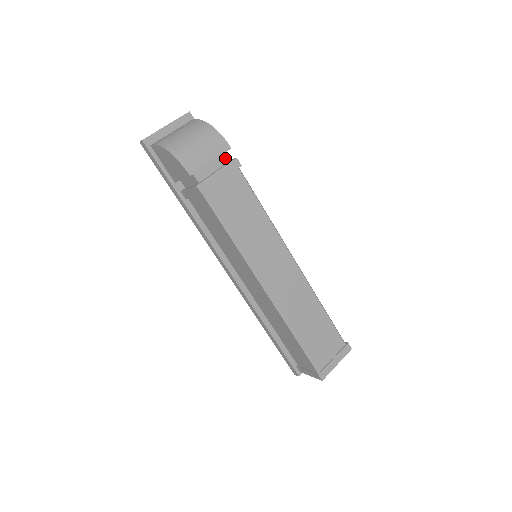
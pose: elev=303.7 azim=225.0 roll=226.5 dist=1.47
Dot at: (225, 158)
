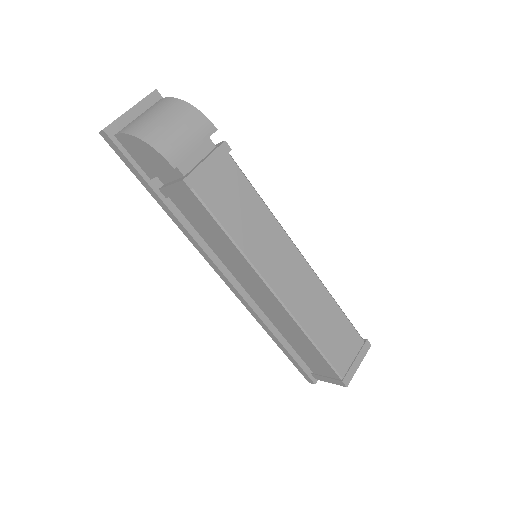
Dot at: (211, 142)
